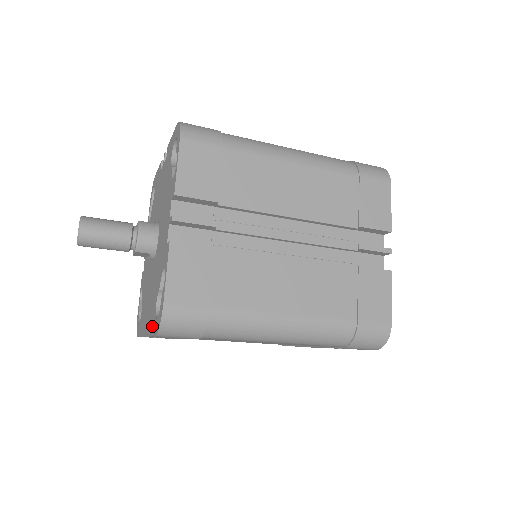
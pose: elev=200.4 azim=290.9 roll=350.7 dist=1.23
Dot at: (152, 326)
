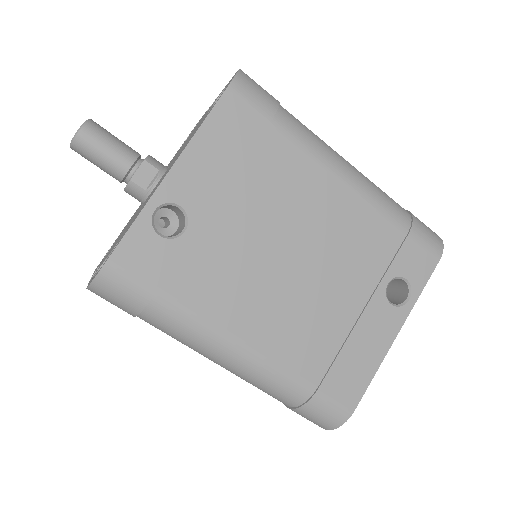
Dot at: (205, 117)
